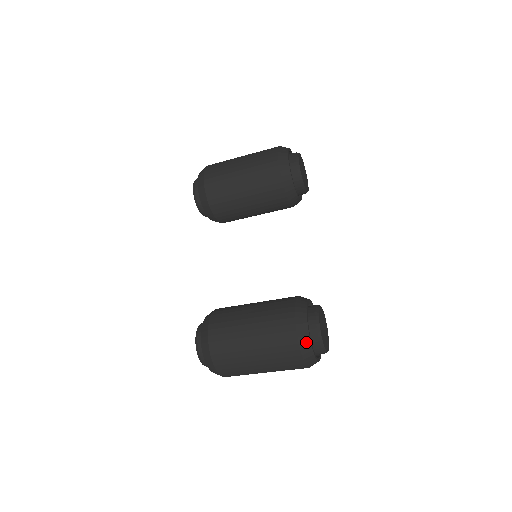
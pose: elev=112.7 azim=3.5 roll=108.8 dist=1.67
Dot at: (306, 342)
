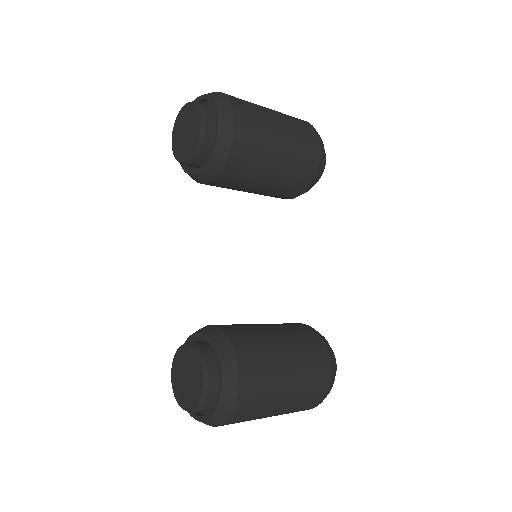
Dot at: occluded
